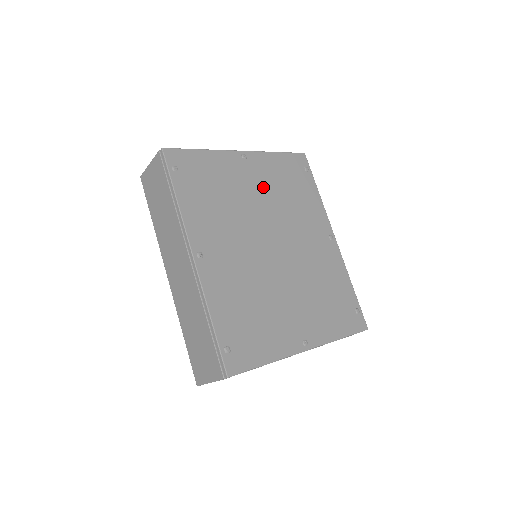
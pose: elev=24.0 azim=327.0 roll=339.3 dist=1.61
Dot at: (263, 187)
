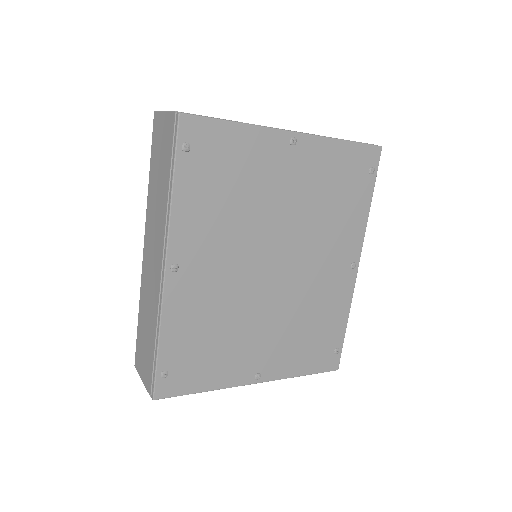
Dot at: (299, 189)
